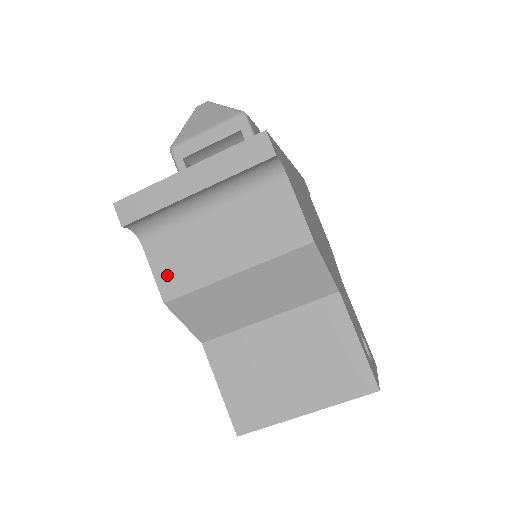
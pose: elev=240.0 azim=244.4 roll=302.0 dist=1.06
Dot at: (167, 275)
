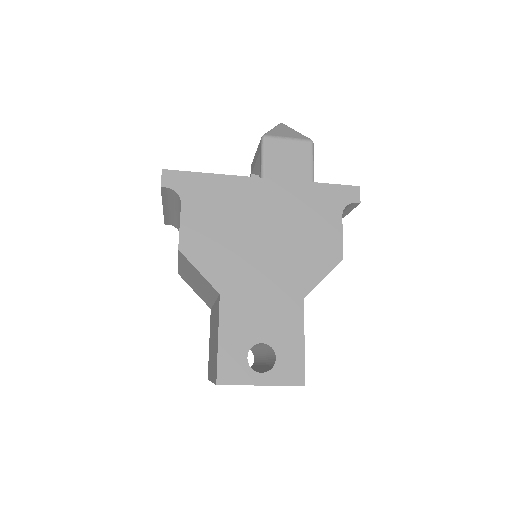
Dot at: occluded
